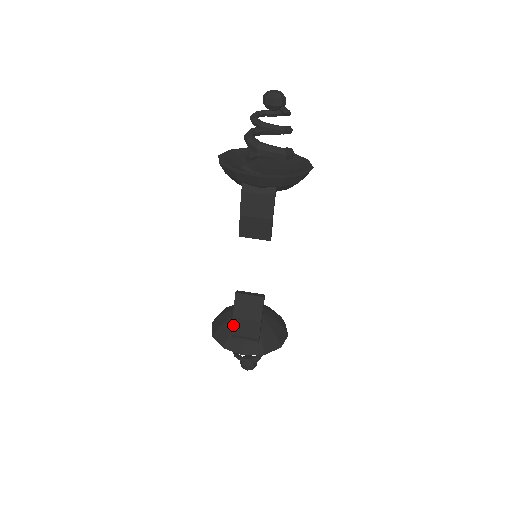
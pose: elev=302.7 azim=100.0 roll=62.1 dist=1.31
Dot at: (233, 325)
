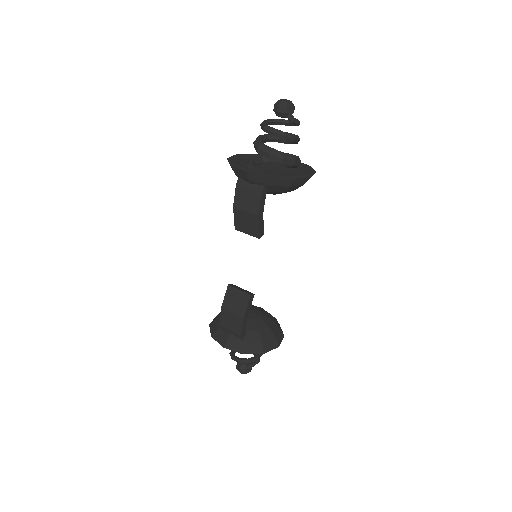
Dot at: (221, 316)
